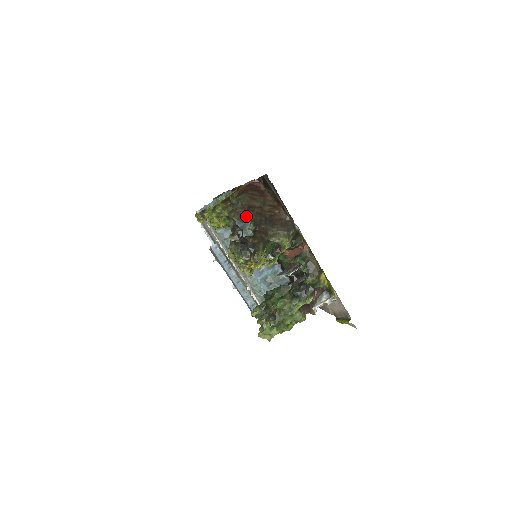
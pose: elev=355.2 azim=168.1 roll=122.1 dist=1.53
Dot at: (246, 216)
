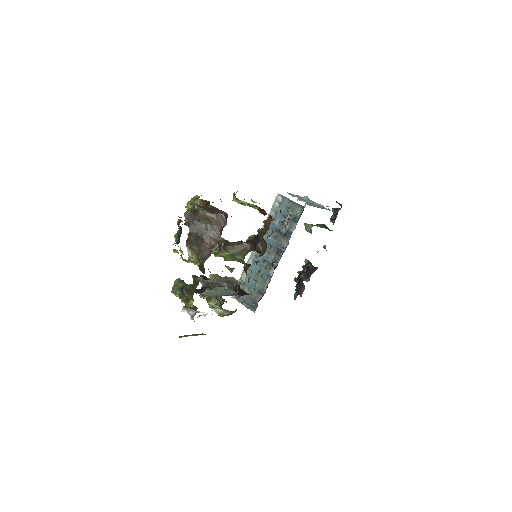
Dot at: (191, 222)
